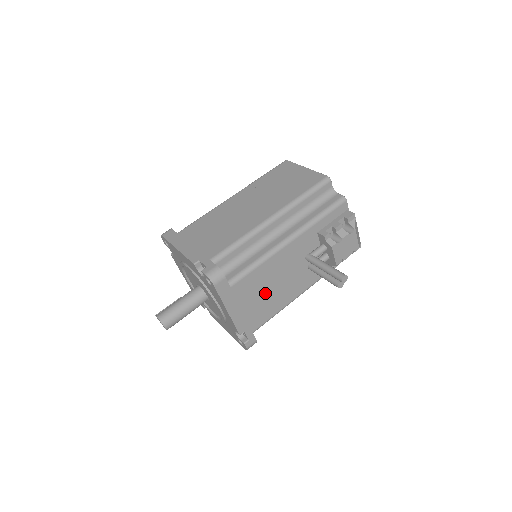
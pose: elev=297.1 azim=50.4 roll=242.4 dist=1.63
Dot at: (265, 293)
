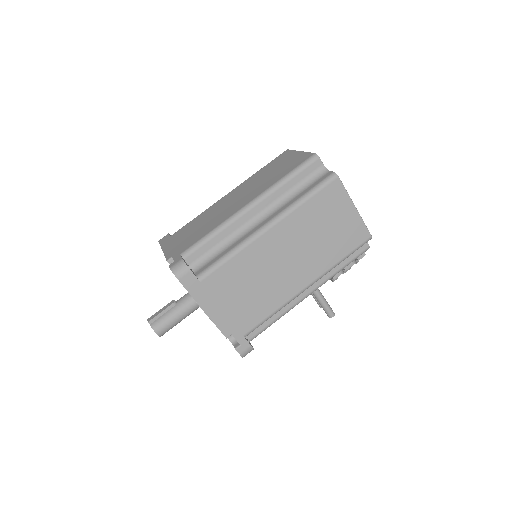
Dot at: occluded
